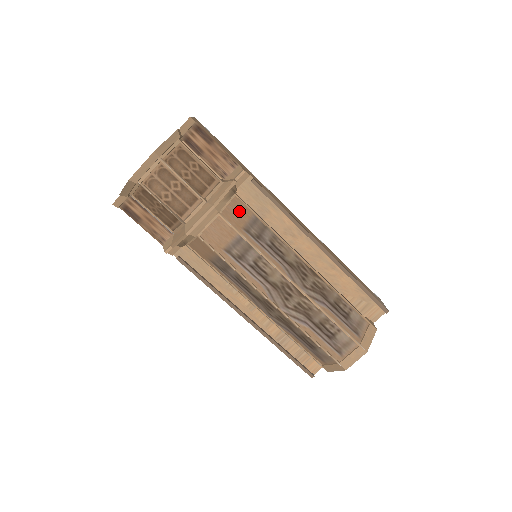
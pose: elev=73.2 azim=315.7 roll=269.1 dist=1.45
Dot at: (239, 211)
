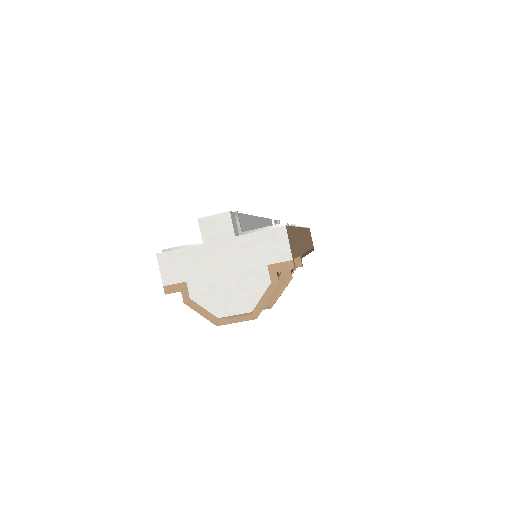
Dot at: occluded
